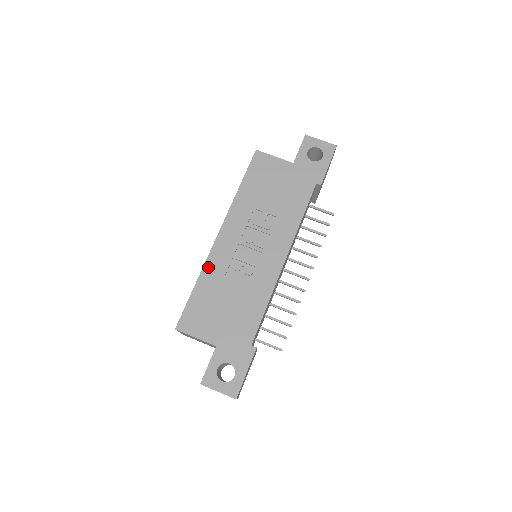
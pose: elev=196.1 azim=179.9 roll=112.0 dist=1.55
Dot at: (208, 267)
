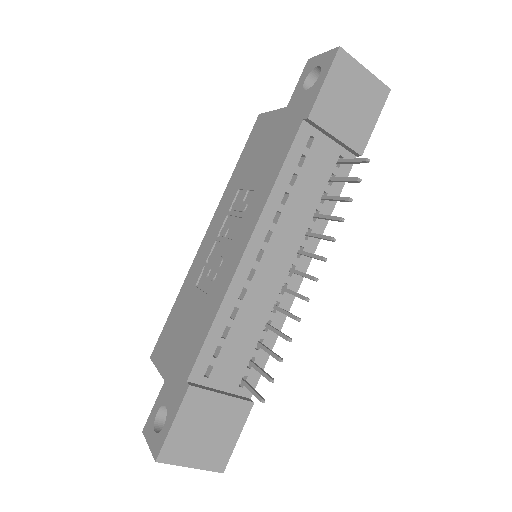
Dot at: (188, 278)
